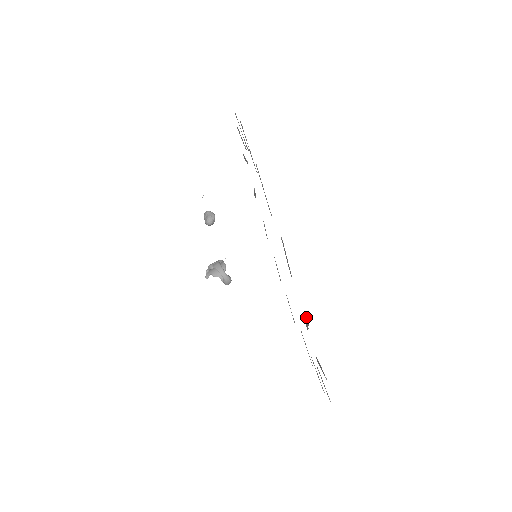
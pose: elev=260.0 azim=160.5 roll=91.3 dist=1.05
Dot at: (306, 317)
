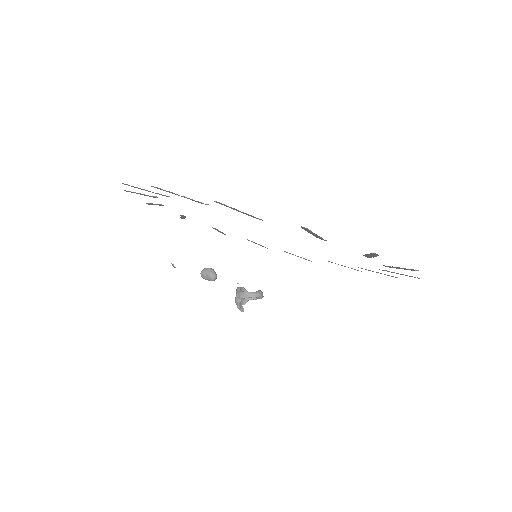
Dot at: (374, 253)
